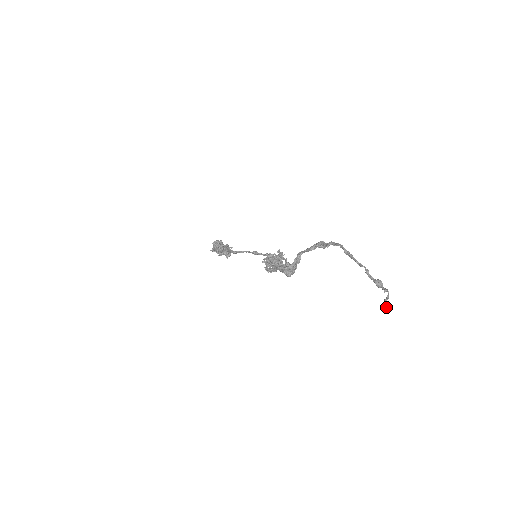
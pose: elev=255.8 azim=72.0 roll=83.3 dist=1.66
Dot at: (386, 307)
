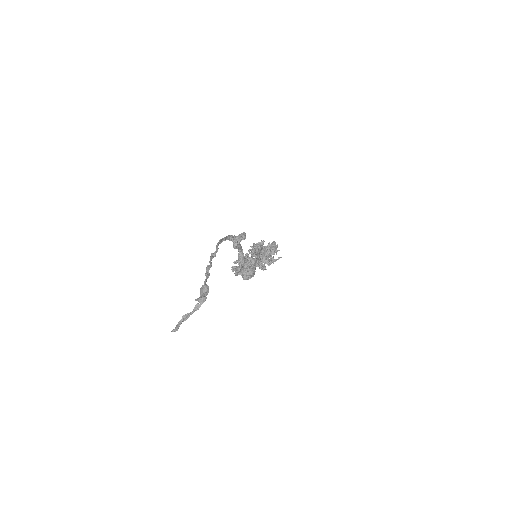
Dot at: (175, 327)
